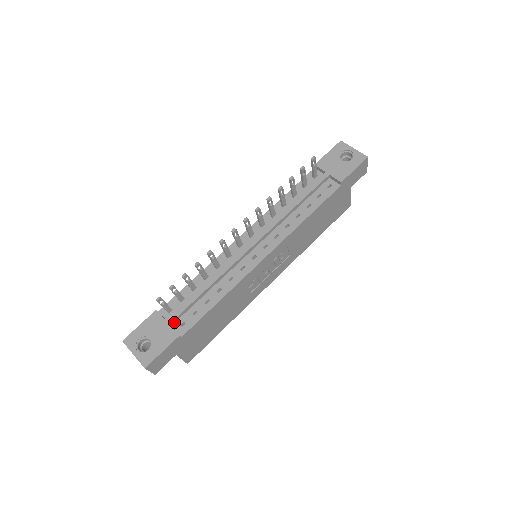
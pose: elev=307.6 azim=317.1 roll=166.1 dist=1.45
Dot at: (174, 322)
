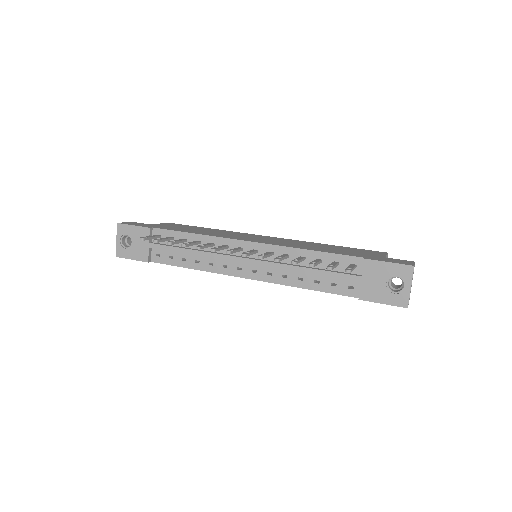
Dot at: (155, 247)
